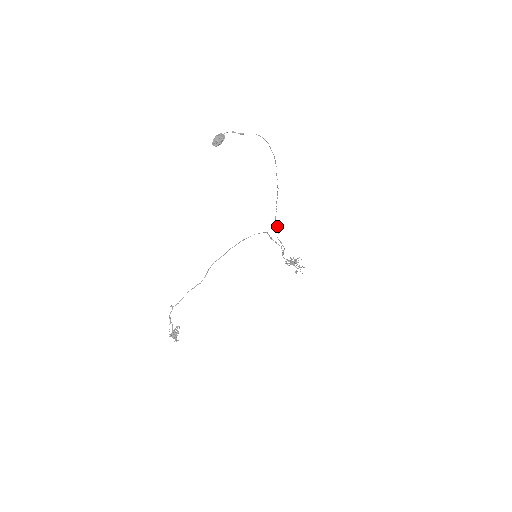
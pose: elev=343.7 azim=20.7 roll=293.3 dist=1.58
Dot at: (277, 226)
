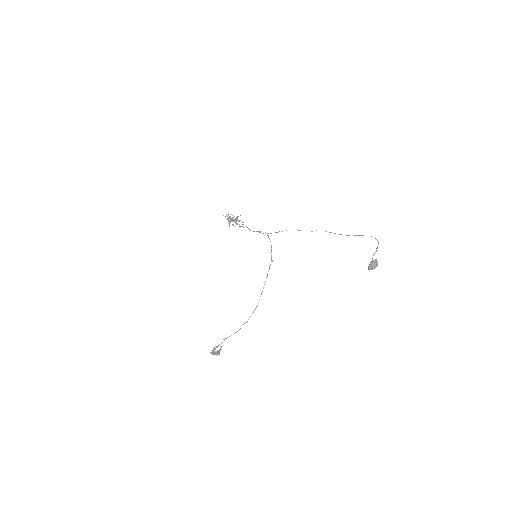
Dot at: occluded
